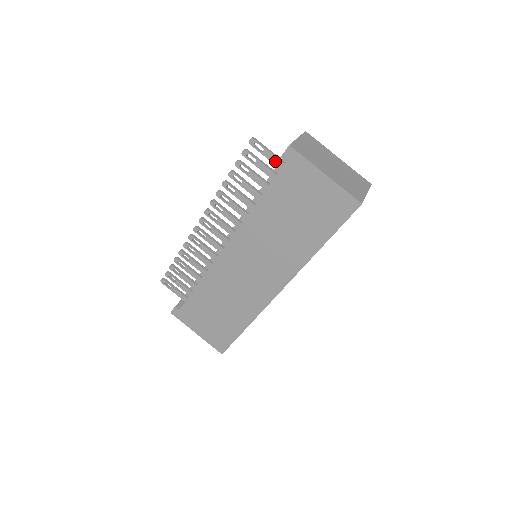
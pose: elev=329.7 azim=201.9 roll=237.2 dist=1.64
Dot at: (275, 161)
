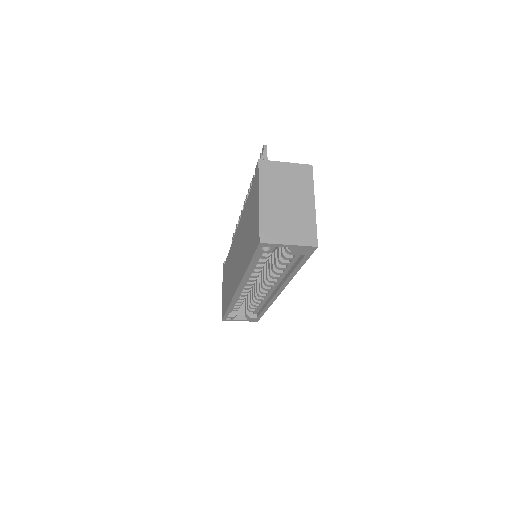
Dot at: occluded
